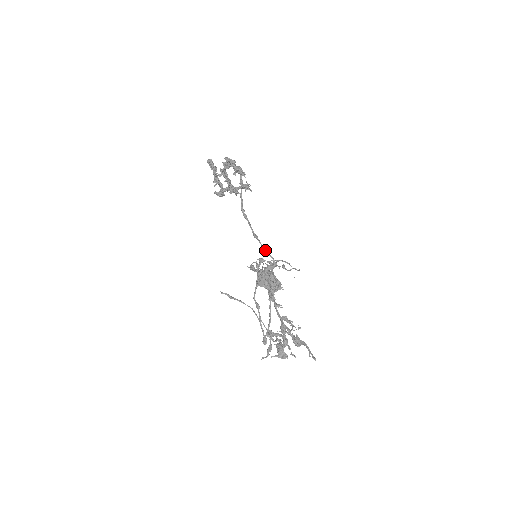
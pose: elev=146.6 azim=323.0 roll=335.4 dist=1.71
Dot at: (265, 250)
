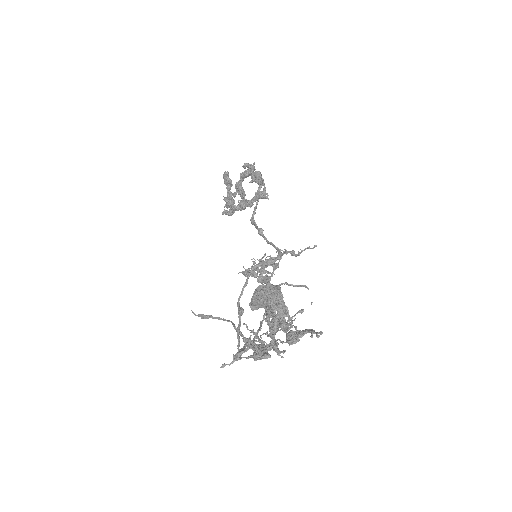
Dot at: (270, 242)
